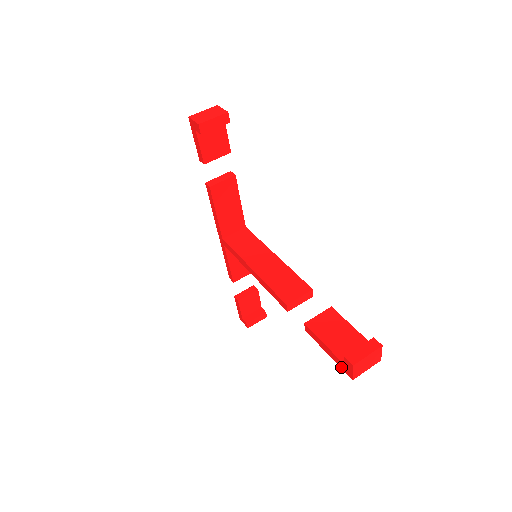
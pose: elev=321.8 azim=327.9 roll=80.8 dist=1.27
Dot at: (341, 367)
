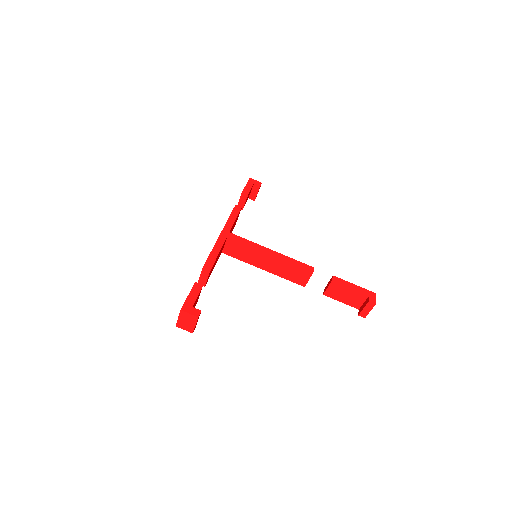
Dot at: occluded
